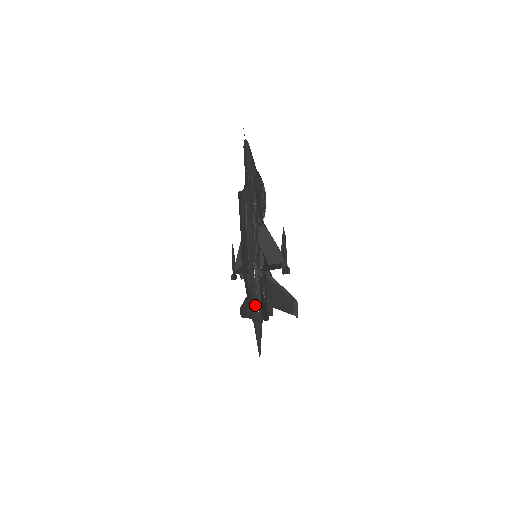
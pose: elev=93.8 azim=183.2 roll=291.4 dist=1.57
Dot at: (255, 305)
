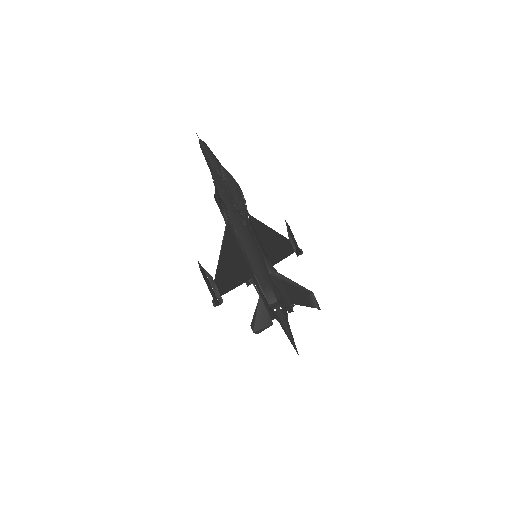
Dot at: occluded
